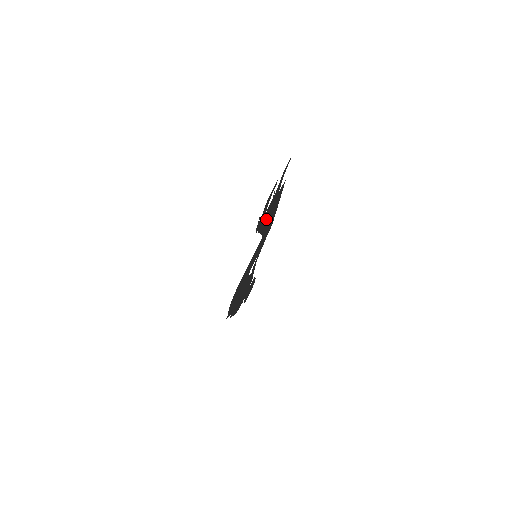
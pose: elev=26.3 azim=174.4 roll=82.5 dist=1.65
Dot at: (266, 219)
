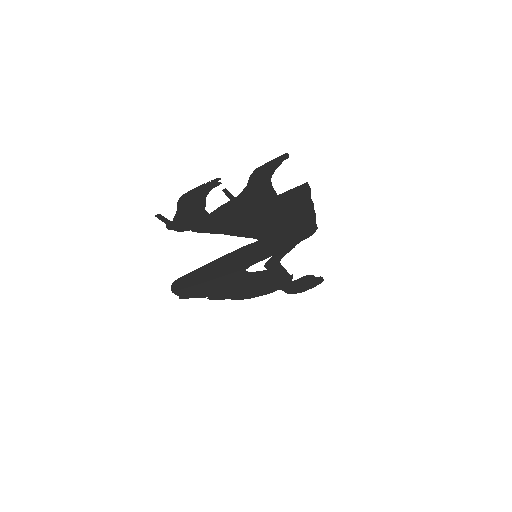
Dot at: (239, 221)
